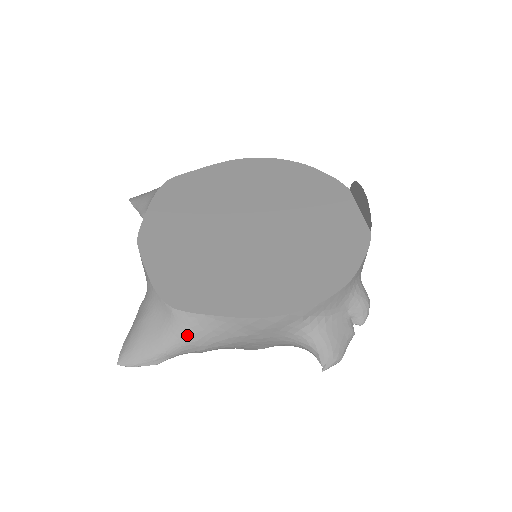
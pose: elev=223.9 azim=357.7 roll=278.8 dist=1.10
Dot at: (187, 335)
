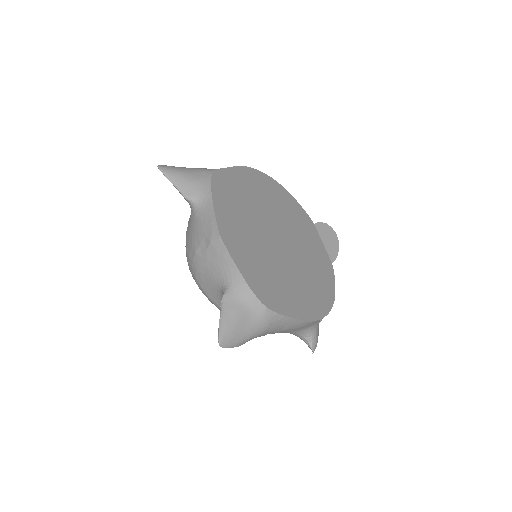
Dot at: (267, 327)
